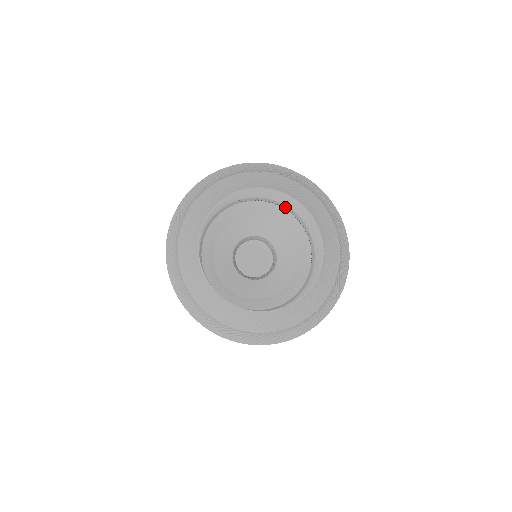
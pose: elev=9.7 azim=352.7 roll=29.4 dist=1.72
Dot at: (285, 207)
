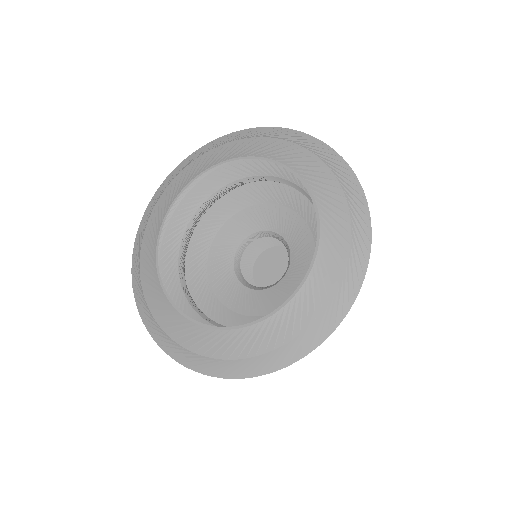
Dot at: (270, 178)
